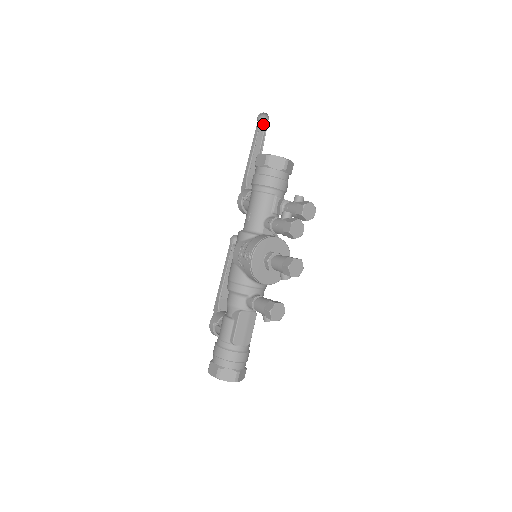
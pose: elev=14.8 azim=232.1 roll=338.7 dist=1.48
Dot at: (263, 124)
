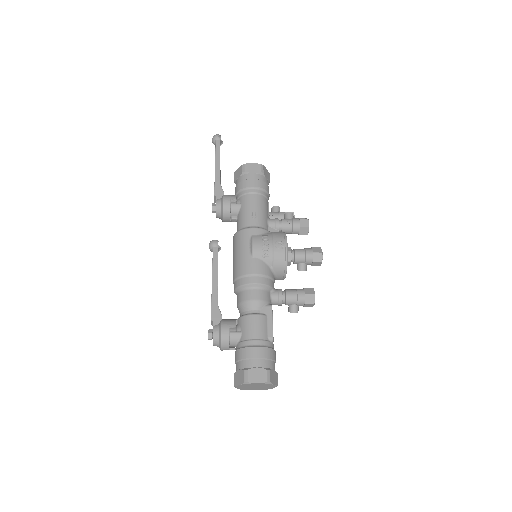
Dot at: occluded
